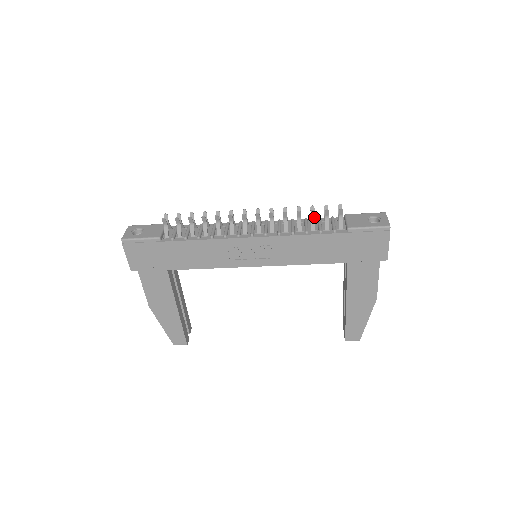
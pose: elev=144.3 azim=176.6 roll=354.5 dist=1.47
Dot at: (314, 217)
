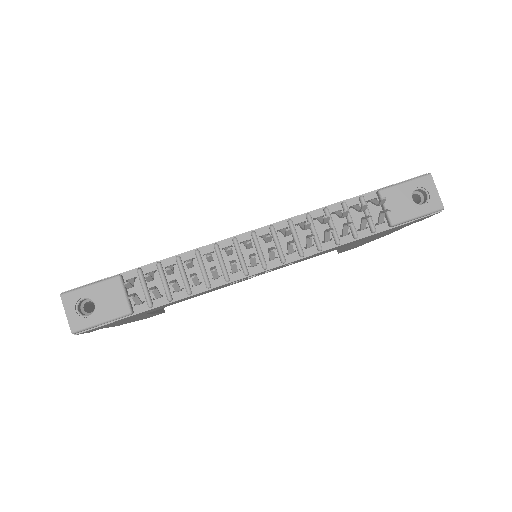
Dot at: occluded
